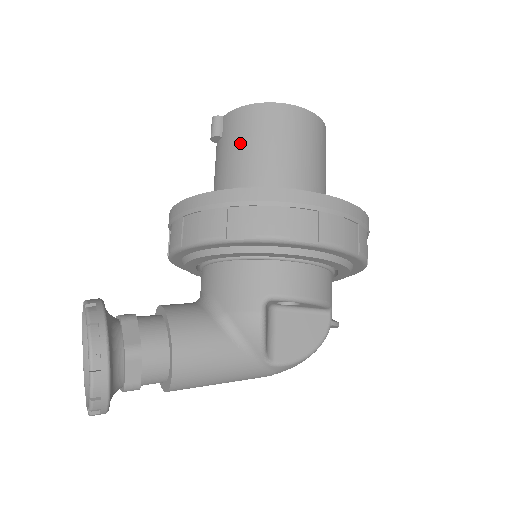
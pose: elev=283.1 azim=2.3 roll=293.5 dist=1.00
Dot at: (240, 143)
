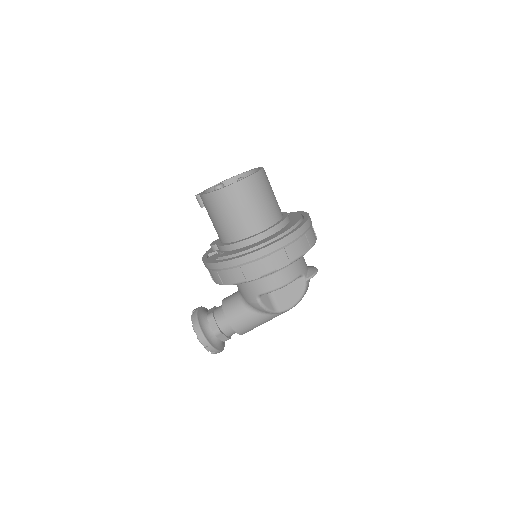
Dot at: (212, 217)
